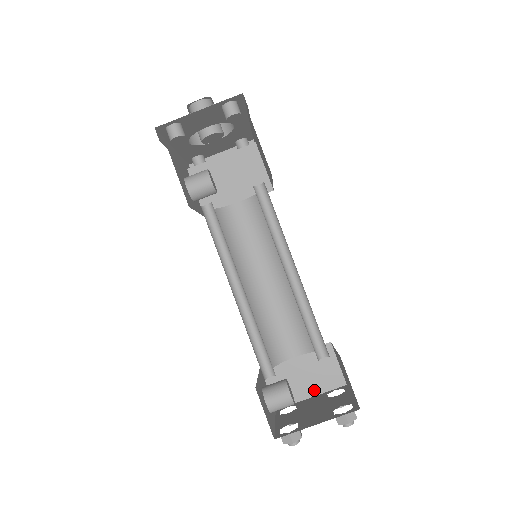
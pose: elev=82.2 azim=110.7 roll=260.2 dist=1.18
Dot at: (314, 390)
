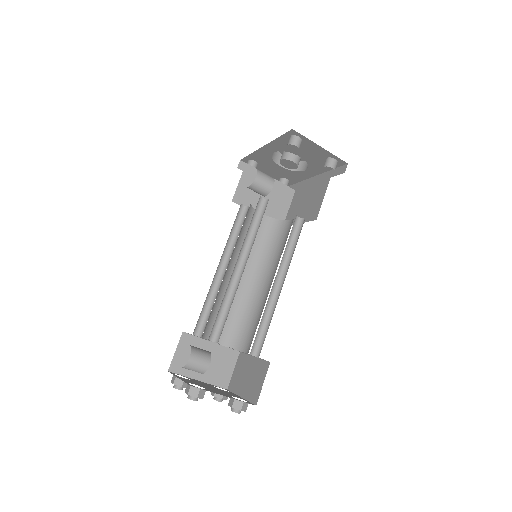
Dot at: (204, 377)
